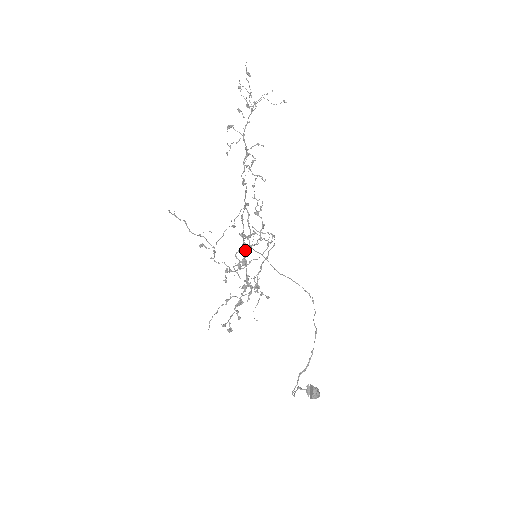
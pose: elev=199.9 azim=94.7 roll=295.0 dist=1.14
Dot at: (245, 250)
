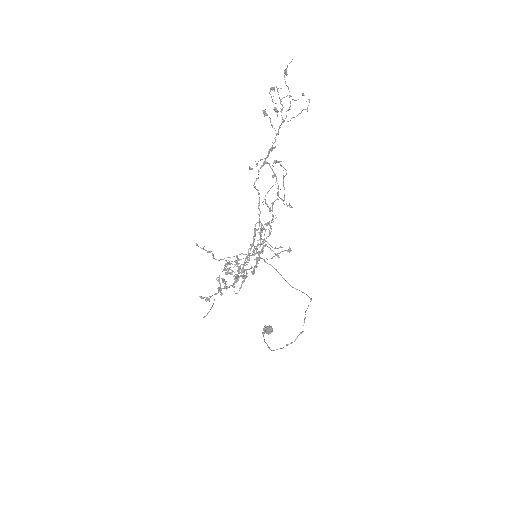
Dot at: (258, 263)
